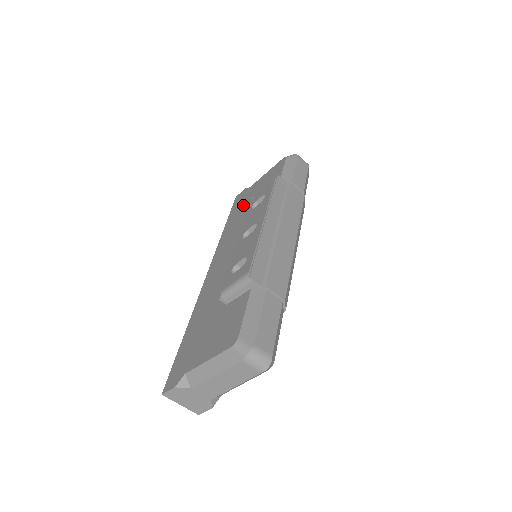
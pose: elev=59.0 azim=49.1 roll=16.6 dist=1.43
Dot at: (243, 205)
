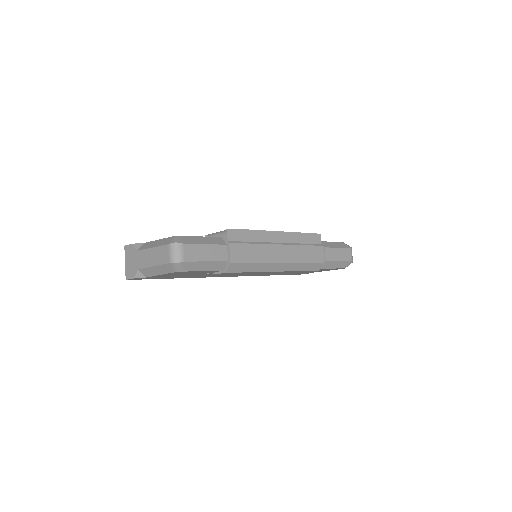
Dot at: occluded
